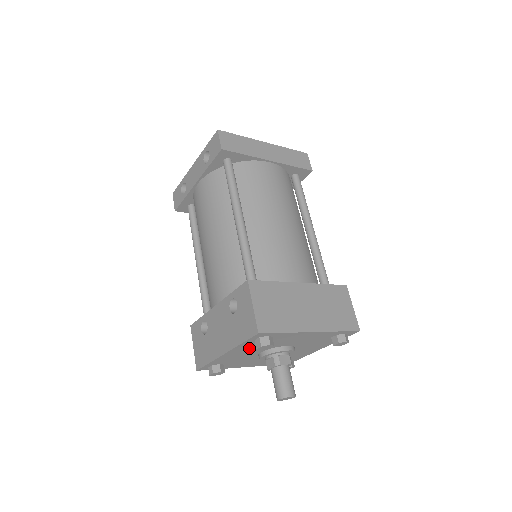
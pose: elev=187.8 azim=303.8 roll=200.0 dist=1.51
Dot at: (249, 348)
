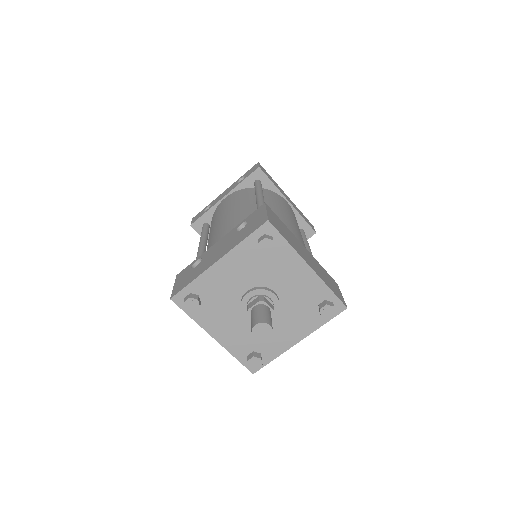
Dot at: (243, 264)
